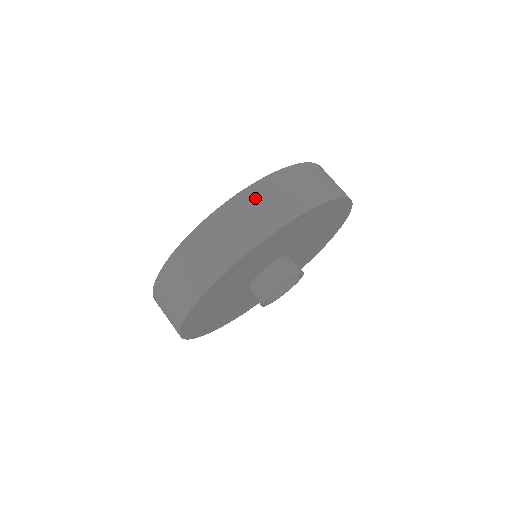
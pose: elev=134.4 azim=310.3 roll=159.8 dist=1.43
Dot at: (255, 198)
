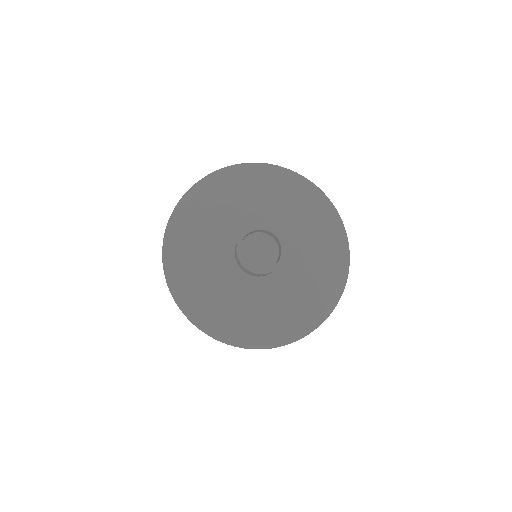
Dot at: occluded
